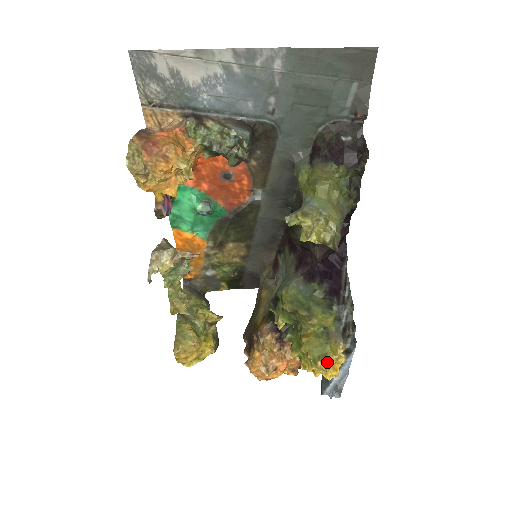
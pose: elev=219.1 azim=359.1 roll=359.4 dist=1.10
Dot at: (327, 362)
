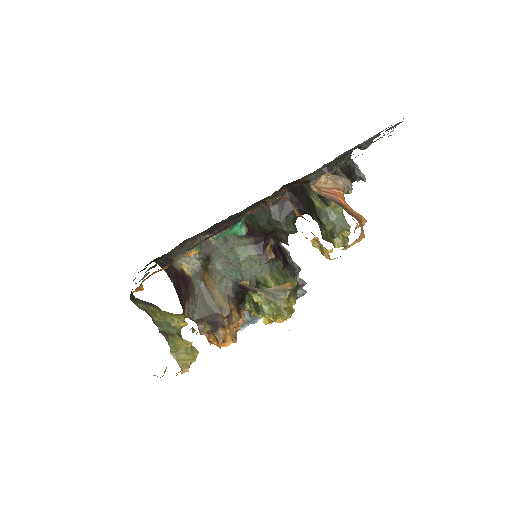
Dot at: occluded
